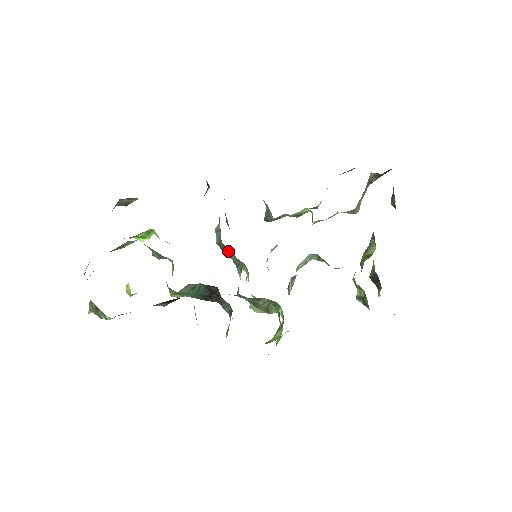
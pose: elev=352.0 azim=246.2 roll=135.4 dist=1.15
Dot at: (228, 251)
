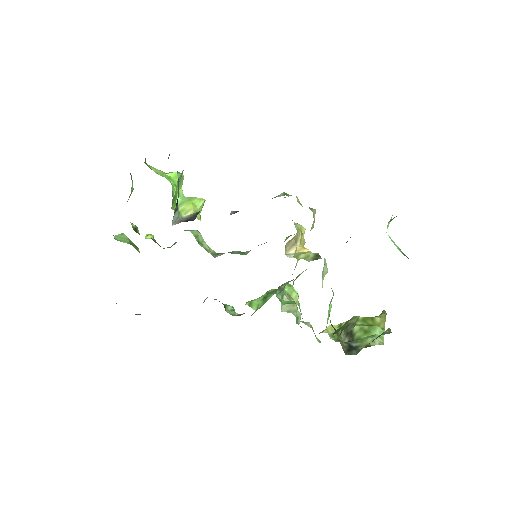
Dot at: occluded
